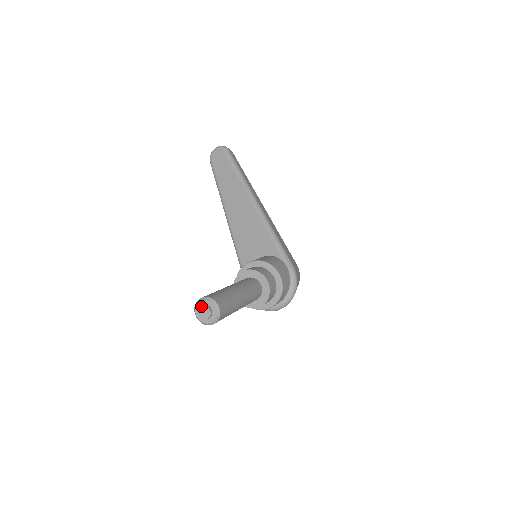
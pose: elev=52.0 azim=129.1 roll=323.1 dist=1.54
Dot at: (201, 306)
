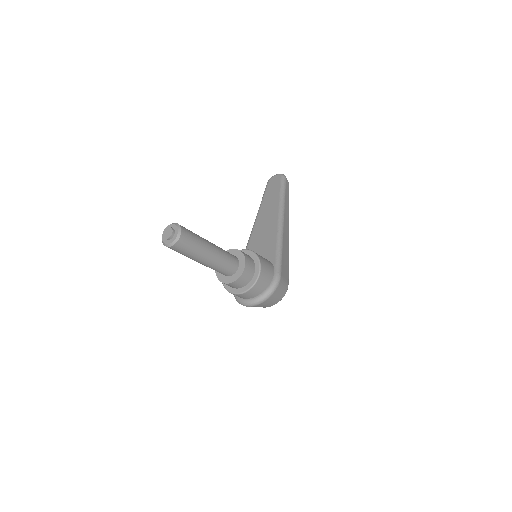
Dot at: (168, 227)
